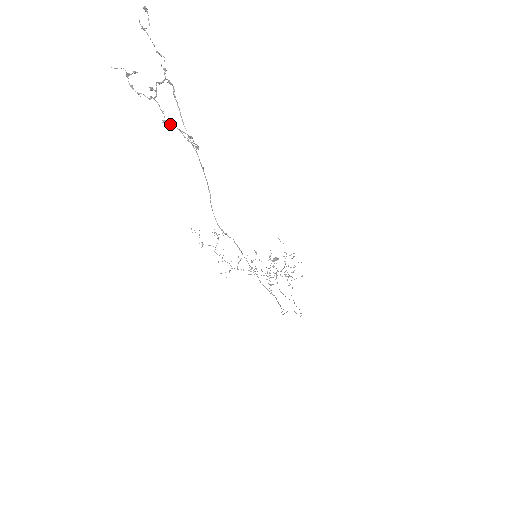
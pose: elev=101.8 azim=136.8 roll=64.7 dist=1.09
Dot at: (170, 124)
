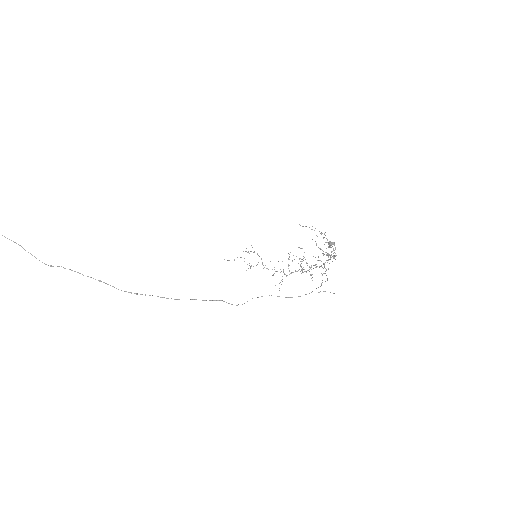
Dot at: out of frame
